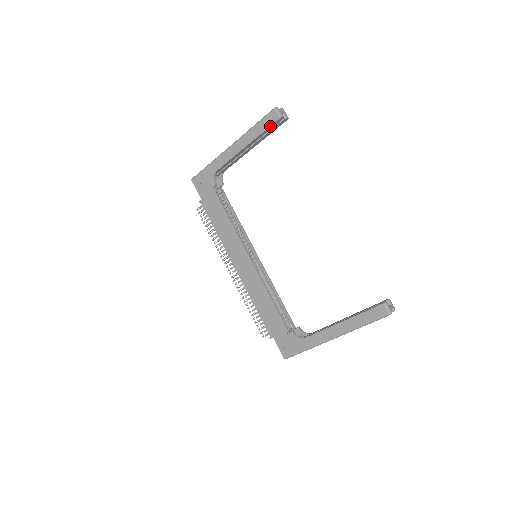
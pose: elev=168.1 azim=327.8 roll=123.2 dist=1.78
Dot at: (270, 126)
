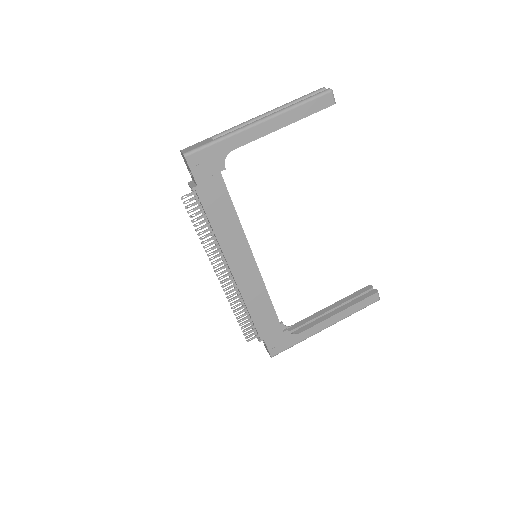
Dot at: (320, 110)
